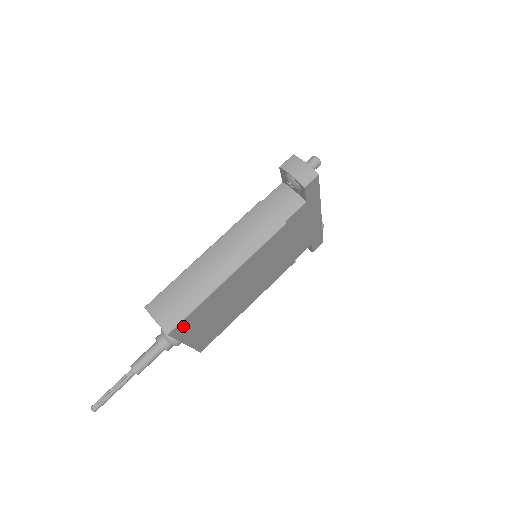
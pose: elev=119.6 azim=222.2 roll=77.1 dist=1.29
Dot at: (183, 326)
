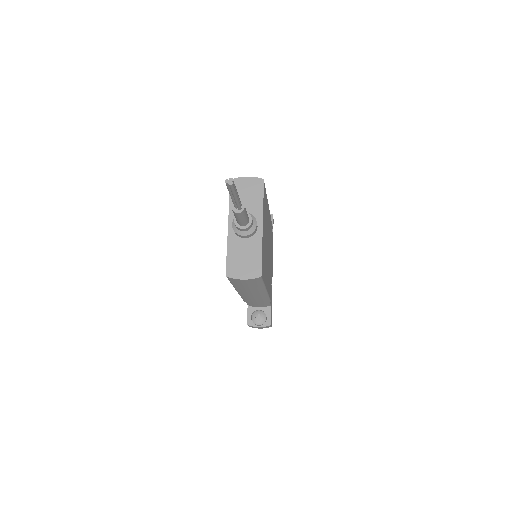
Dot at: (264, 194)
